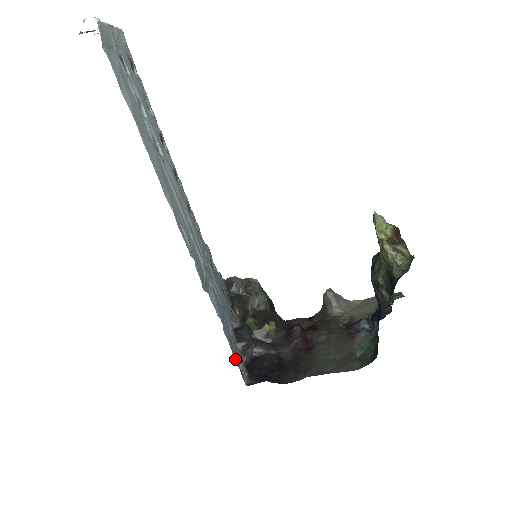
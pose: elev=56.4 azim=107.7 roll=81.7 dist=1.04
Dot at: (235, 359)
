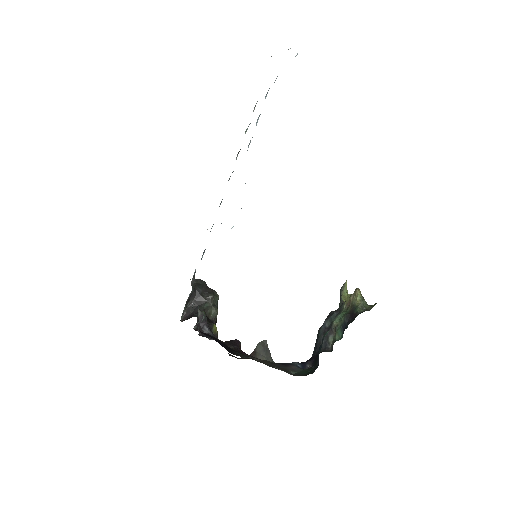
Dot at: occluded
